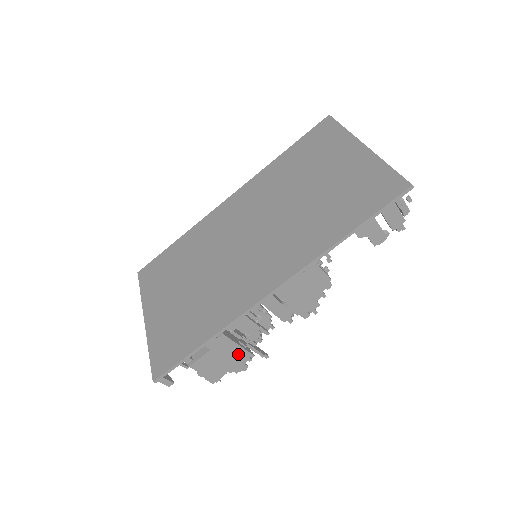
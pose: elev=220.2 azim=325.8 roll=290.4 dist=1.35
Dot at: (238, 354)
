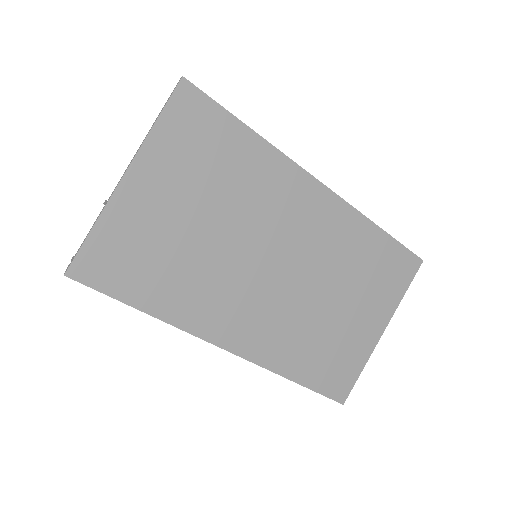
Dot at: occluded
